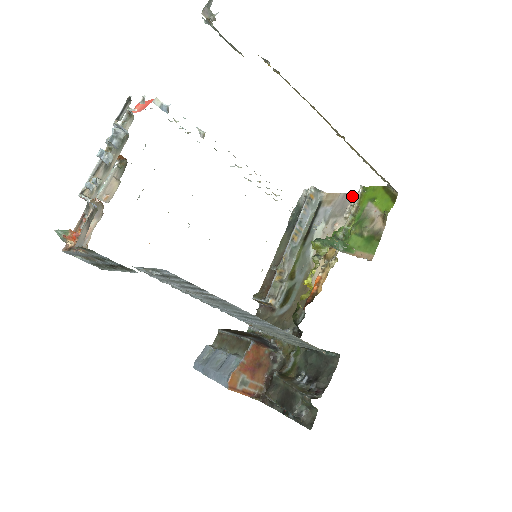
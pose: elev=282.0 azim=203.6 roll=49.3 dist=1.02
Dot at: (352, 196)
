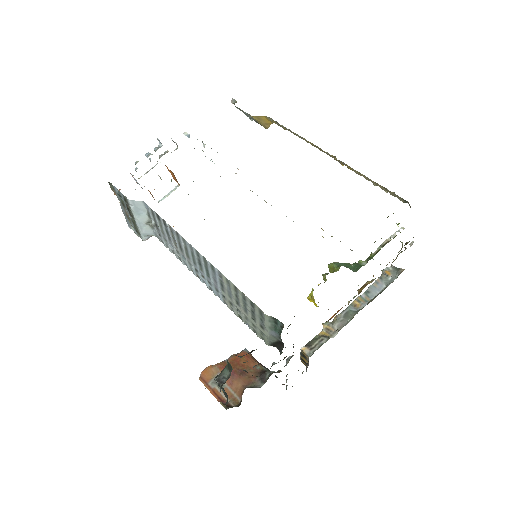
Dot at: occluded
